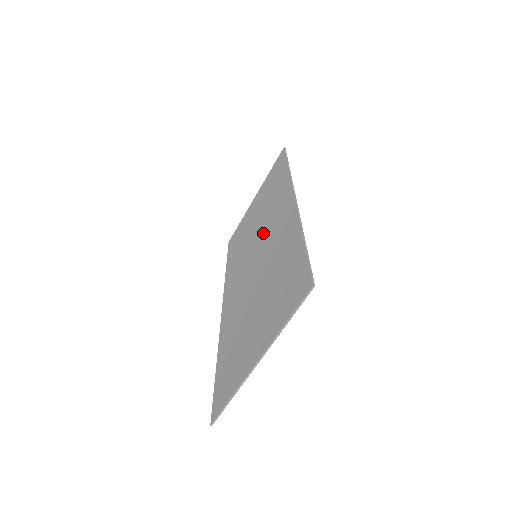
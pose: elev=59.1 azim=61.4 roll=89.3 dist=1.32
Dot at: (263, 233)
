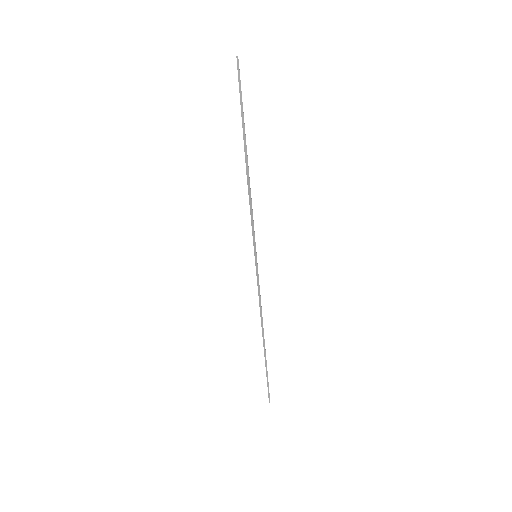
Dot at: occluded
